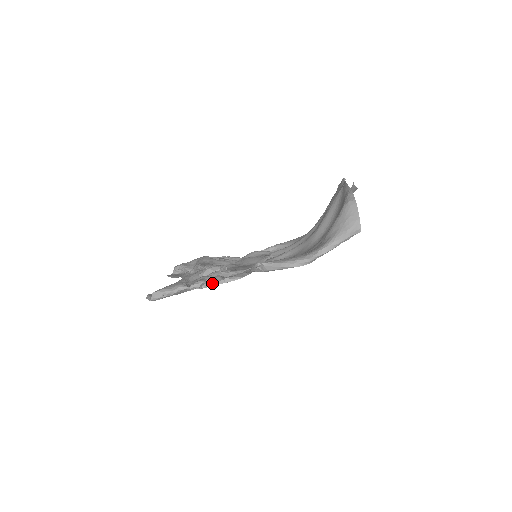
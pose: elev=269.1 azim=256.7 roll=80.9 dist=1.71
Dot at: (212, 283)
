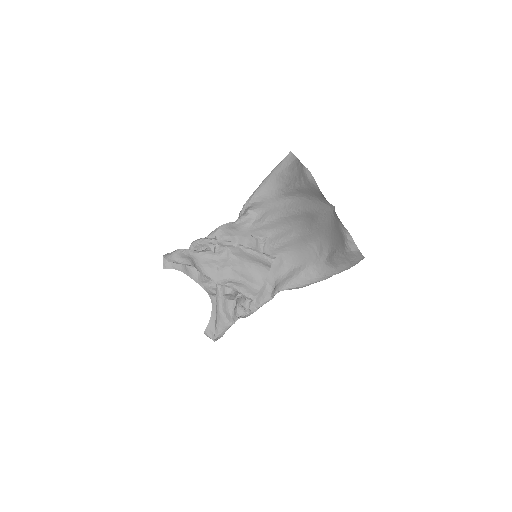
Dot at: occluded
